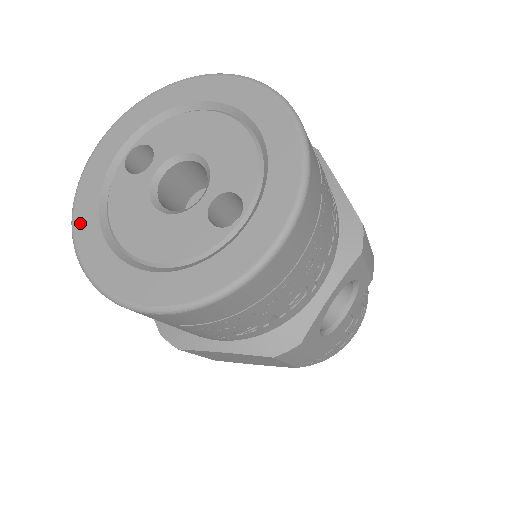
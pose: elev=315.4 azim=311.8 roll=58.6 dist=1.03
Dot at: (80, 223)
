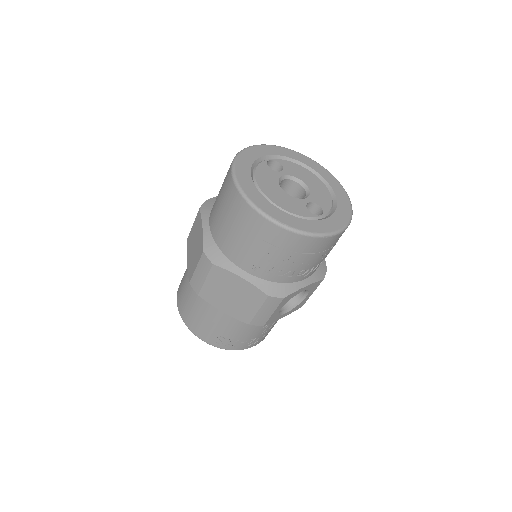
Dot at: (239, 167)
